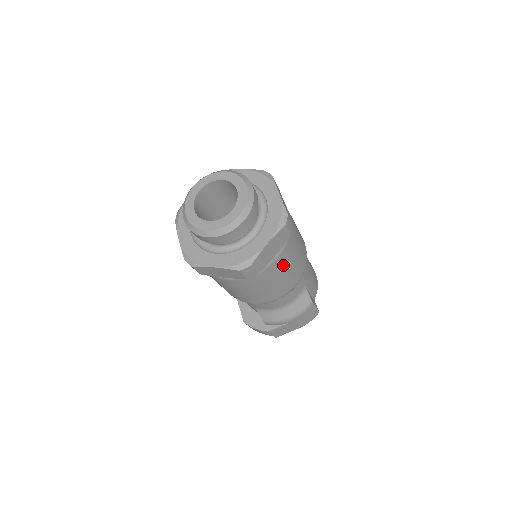
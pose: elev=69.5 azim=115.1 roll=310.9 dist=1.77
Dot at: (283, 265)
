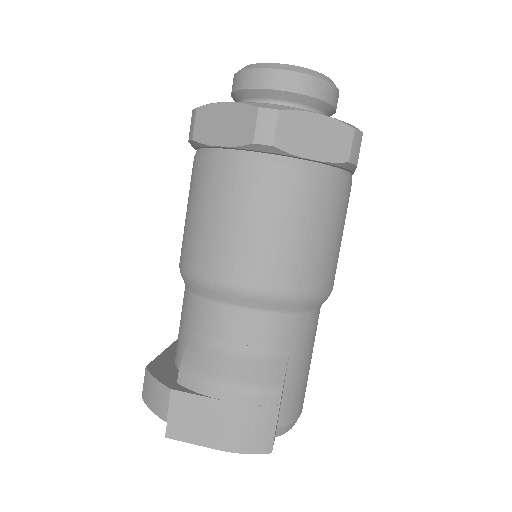
Dot at: (305, 205)
